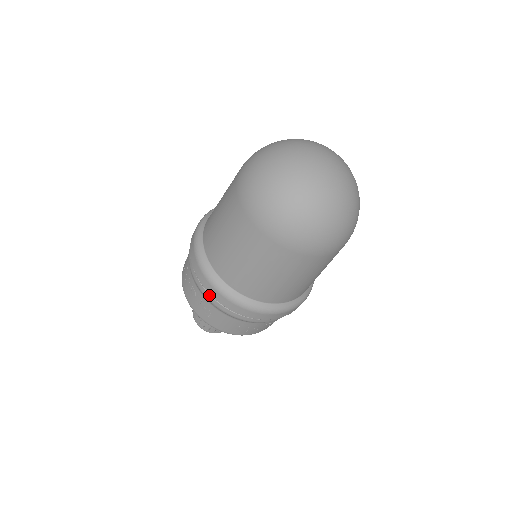
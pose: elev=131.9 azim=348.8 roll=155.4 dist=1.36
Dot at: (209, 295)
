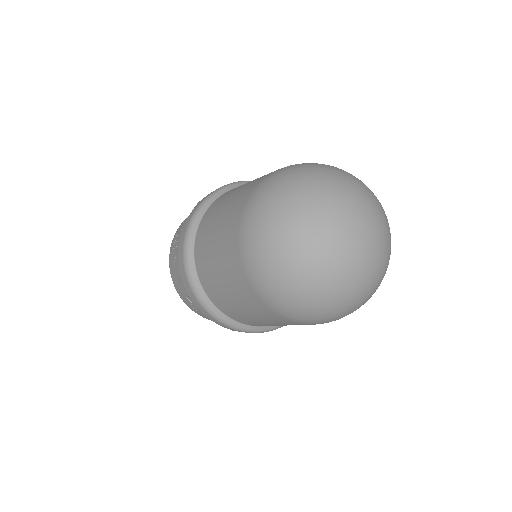
Dot at: (179, 247)
